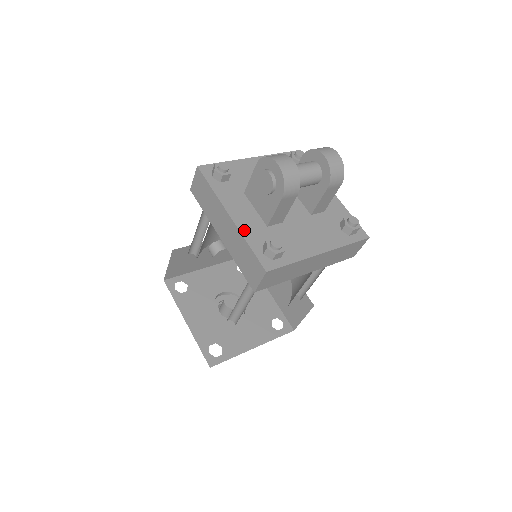
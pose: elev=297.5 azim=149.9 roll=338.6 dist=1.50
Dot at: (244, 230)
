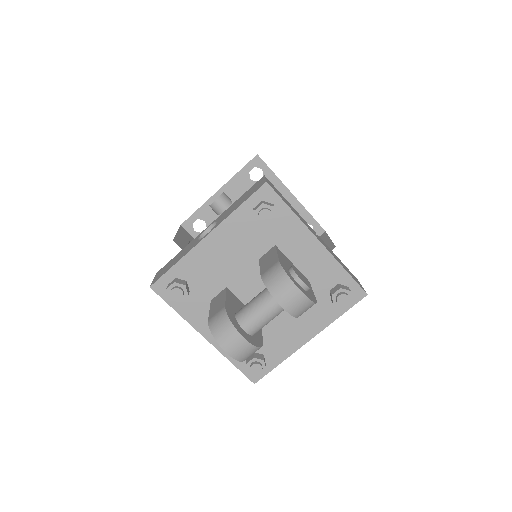
Dot at: occluded
